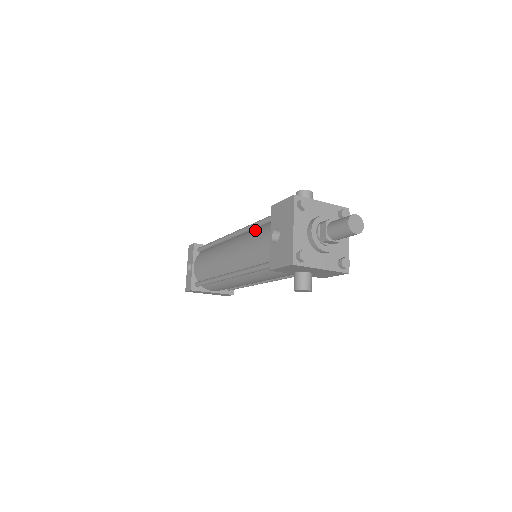
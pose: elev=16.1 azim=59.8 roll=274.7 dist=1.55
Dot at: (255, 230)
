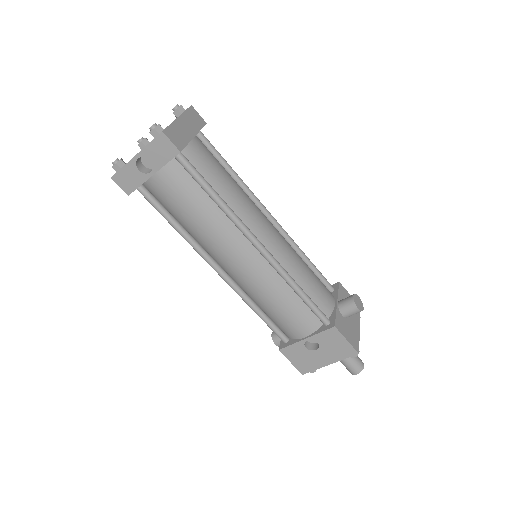
Dot at: (293, 293)
